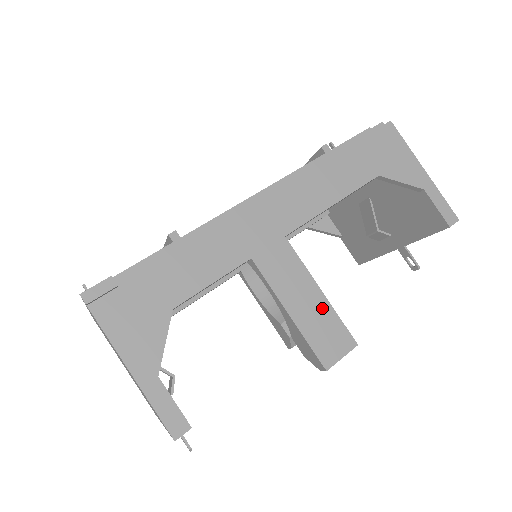
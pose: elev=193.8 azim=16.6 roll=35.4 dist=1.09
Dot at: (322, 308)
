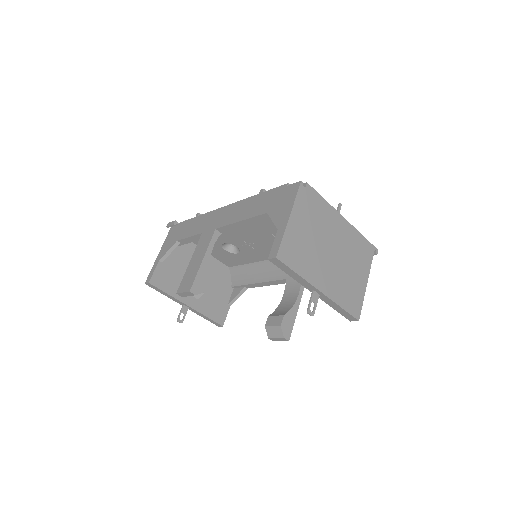
Dot at: (197, 267)
